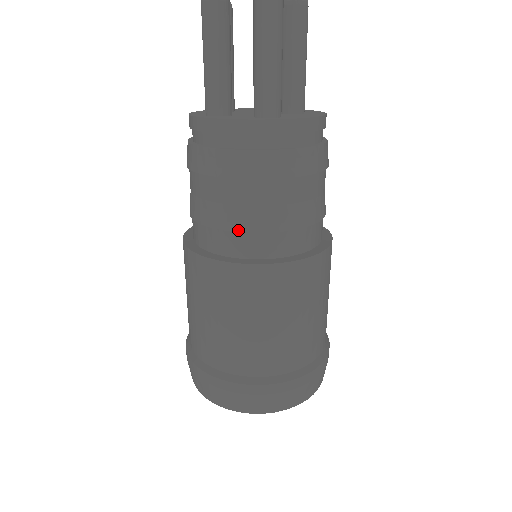
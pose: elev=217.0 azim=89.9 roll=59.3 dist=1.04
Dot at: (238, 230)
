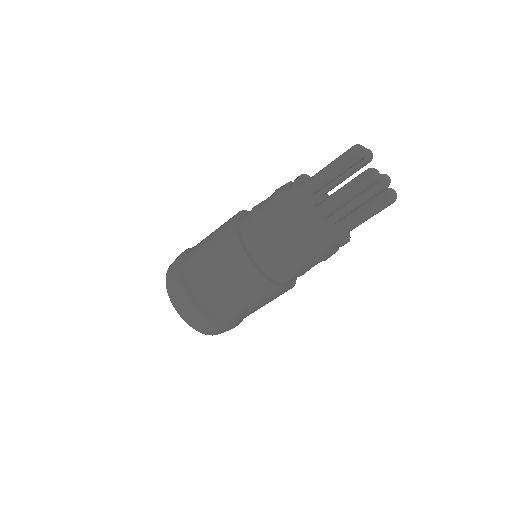
Dot at: (288, 272)
